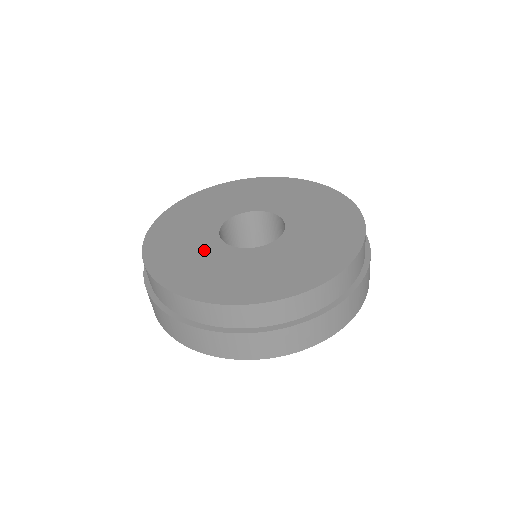
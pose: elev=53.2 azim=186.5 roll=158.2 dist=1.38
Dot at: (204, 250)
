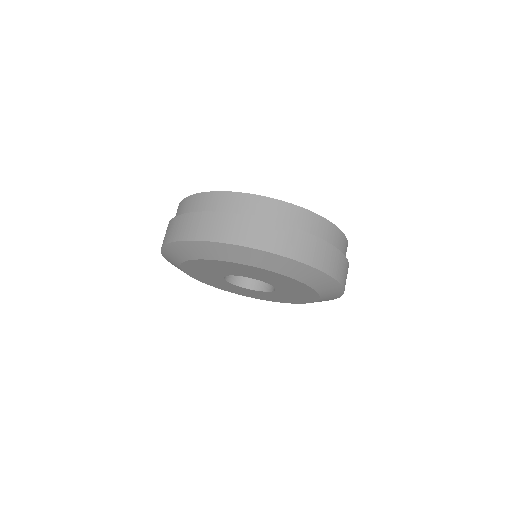
Dot at: occluded
